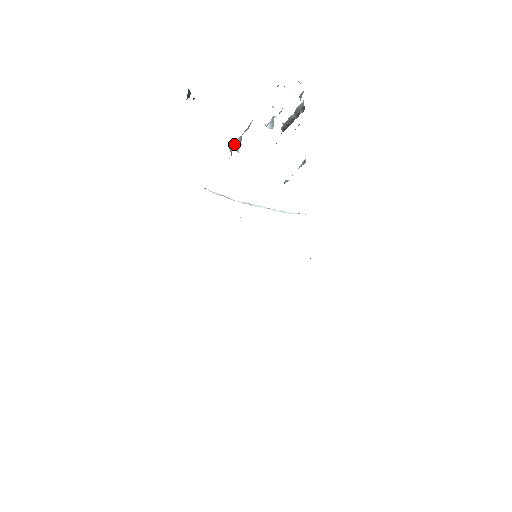
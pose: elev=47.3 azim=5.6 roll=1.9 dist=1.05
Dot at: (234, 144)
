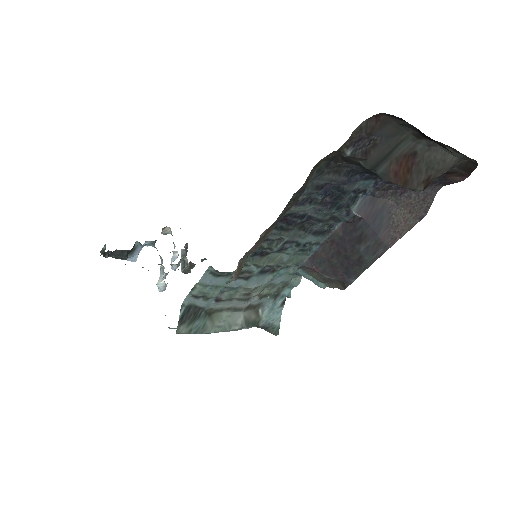
Dot at: (159, 282)
